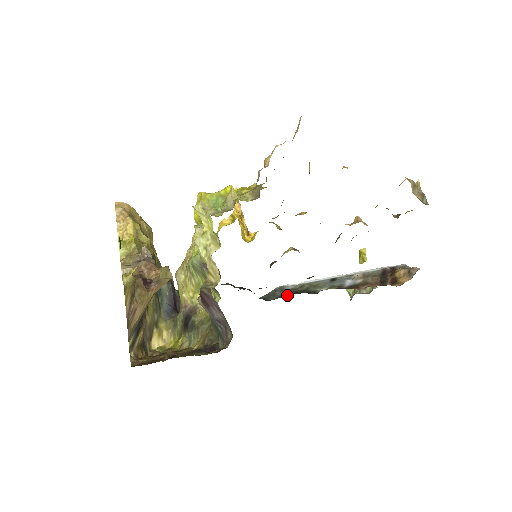
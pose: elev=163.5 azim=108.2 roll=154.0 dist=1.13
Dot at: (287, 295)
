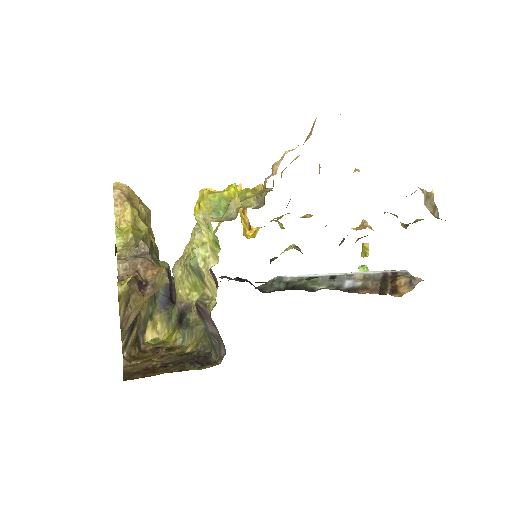
Dot at: (285, 288)
